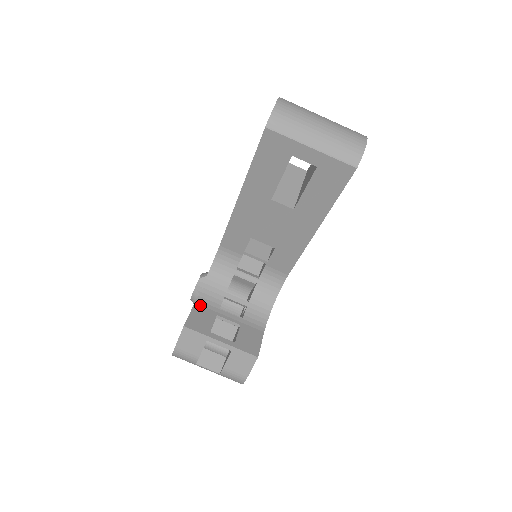
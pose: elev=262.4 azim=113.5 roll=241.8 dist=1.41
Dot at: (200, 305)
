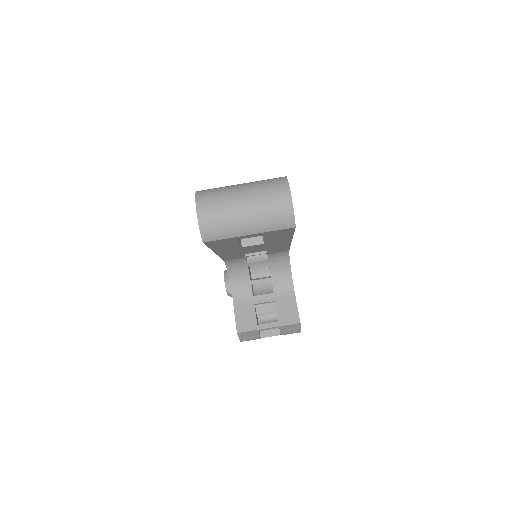
Dot at: (238, 304)
